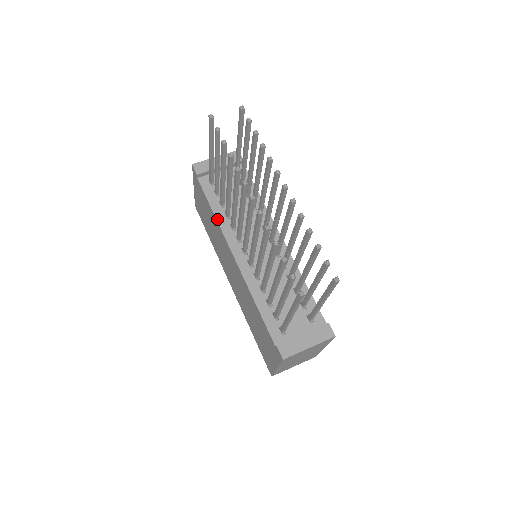
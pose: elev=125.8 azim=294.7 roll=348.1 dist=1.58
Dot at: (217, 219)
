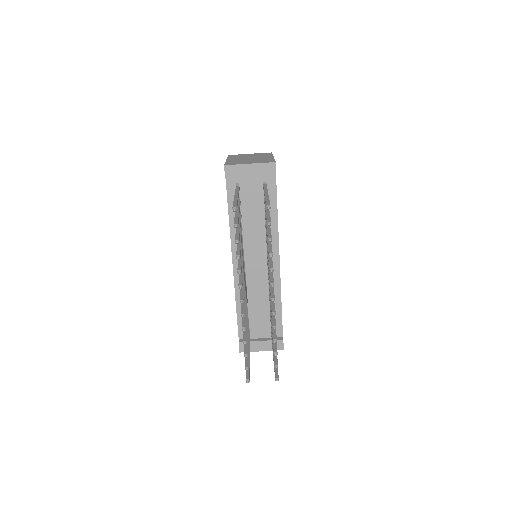
Dot at: (230, 227)
